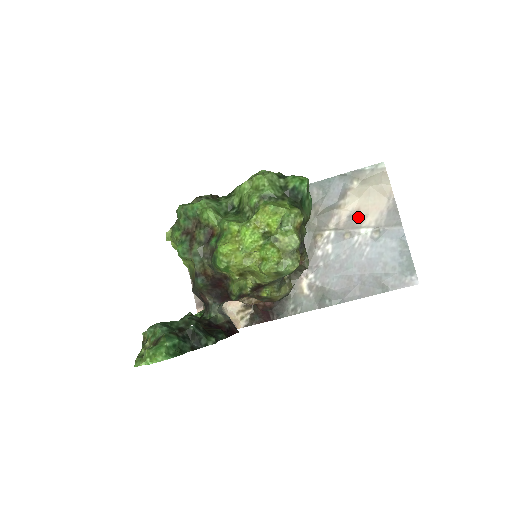
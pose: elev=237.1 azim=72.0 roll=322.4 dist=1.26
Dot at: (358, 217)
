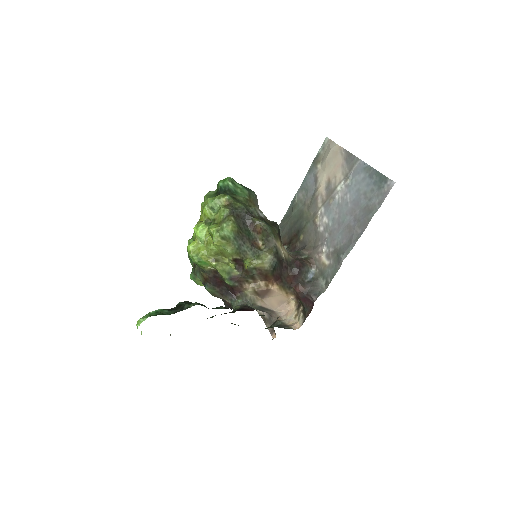
Dot at: (331, 183)
